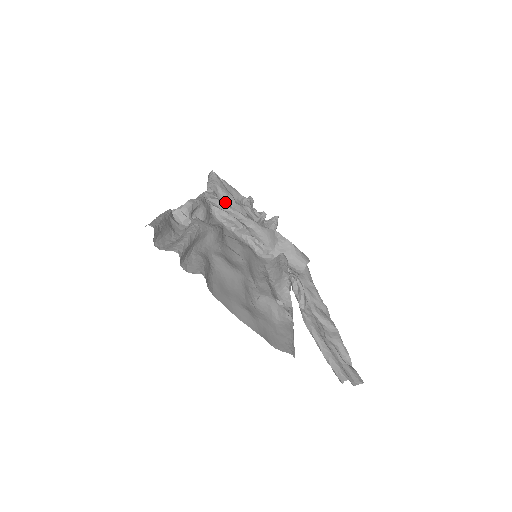
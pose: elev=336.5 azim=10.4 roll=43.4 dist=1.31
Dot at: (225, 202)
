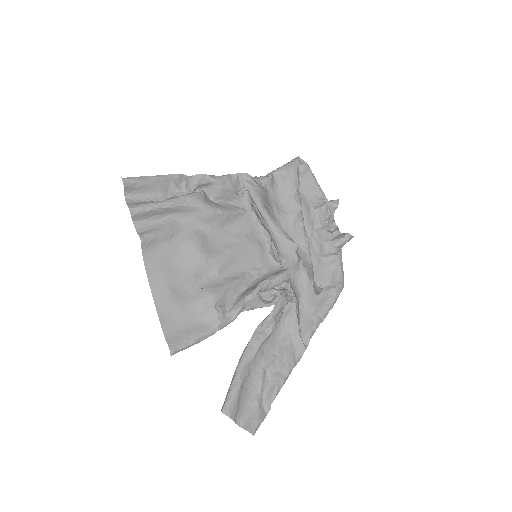
Dot at: (282, 192)
